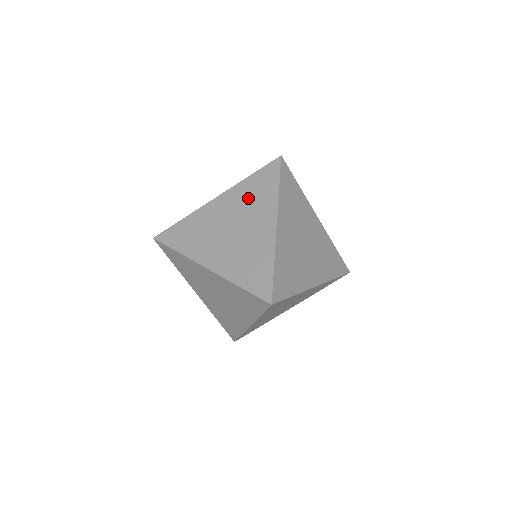
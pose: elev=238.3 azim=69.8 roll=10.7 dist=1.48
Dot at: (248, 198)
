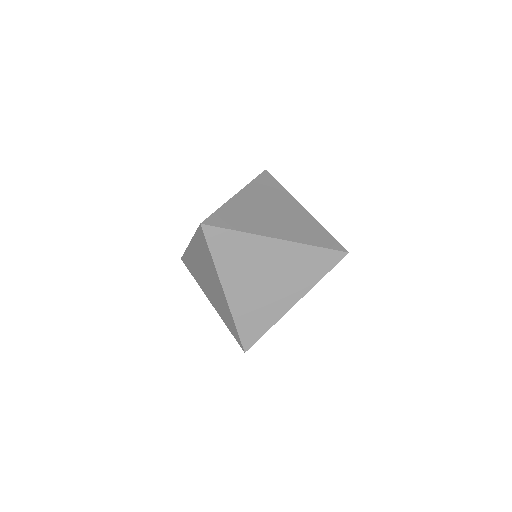
Dot at: (298, 265)
